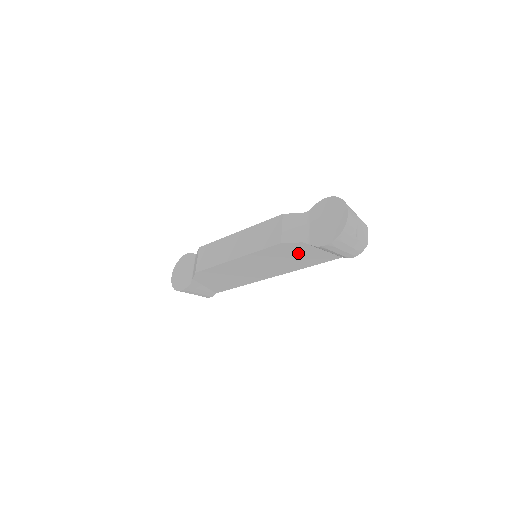
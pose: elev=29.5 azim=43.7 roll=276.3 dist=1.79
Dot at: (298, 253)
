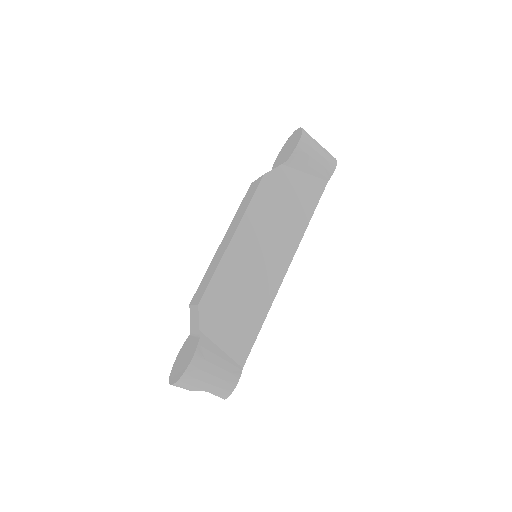
Dot at: (288, 190)
